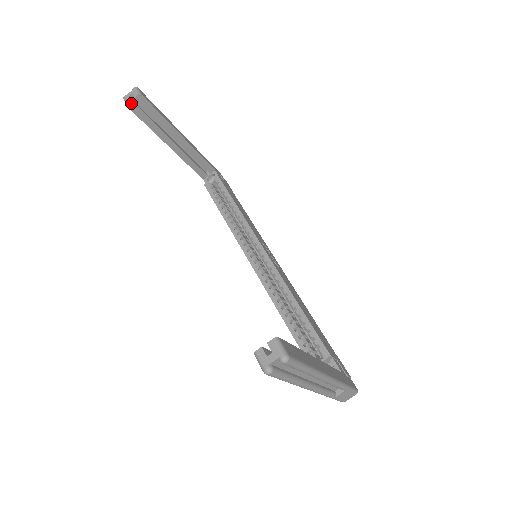
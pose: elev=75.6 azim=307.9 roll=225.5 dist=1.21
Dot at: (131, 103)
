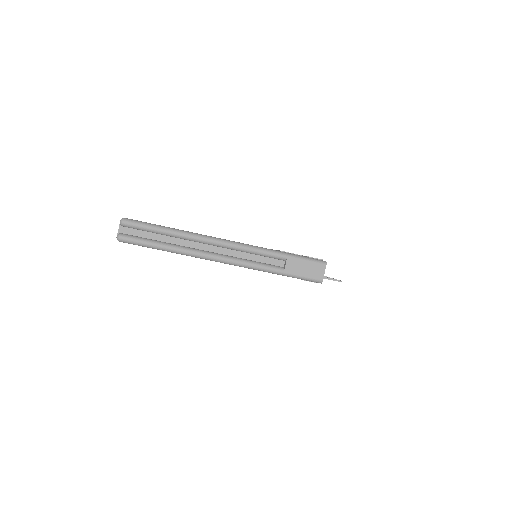
Dot at: occluded
